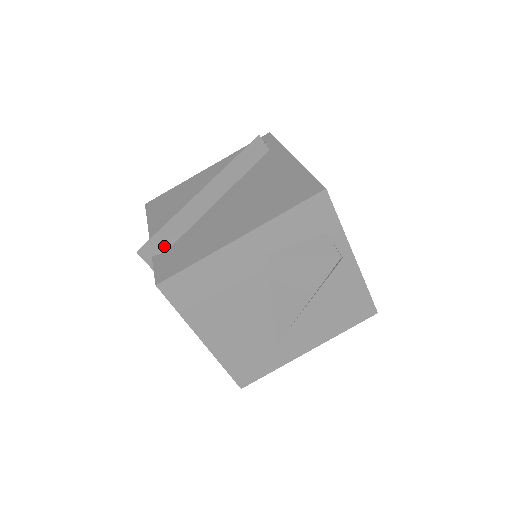
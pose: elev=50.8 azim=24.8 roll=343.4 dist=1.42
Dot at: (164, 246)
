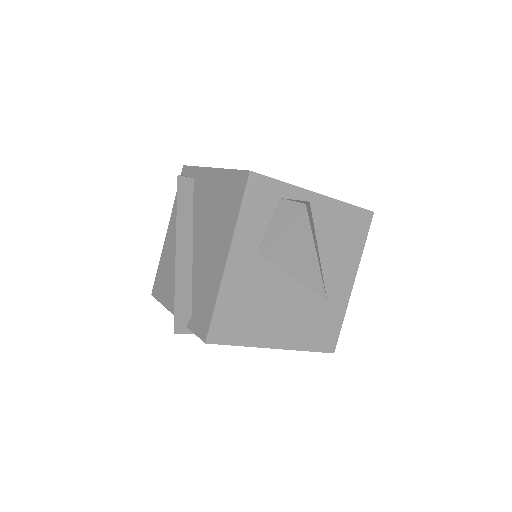
Dot at: (187, 312)
